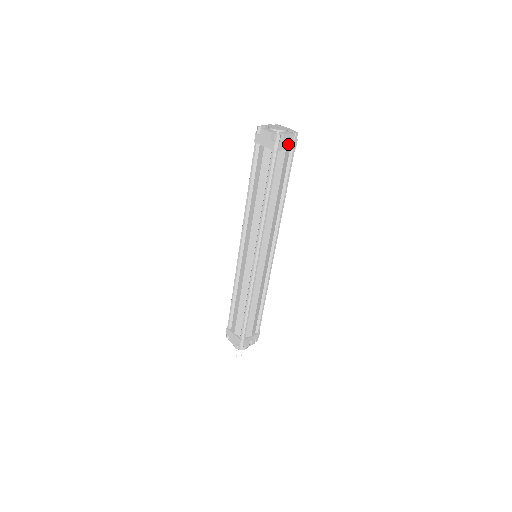
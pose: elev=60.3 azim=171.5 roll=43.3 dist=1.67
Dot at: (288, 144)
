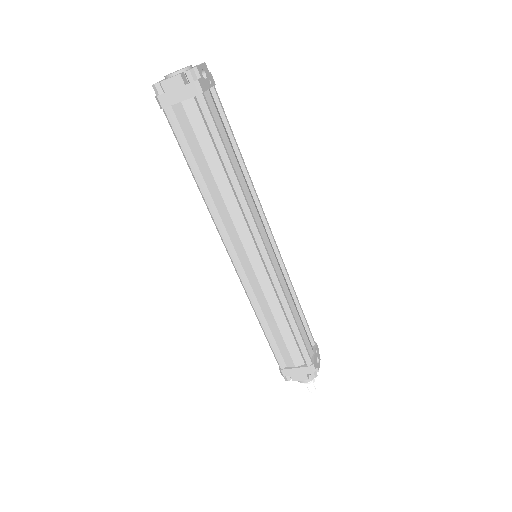
Dot at: (206, 80)
